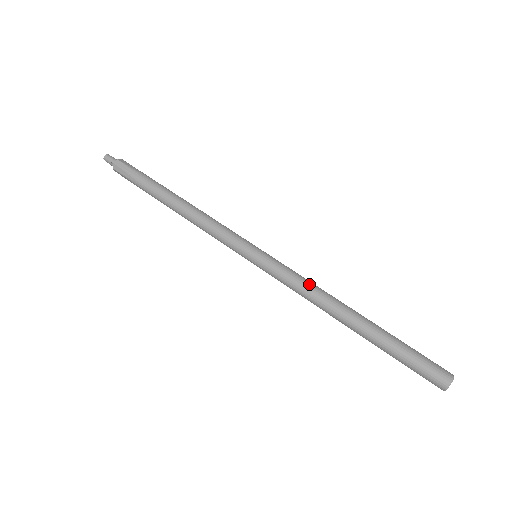
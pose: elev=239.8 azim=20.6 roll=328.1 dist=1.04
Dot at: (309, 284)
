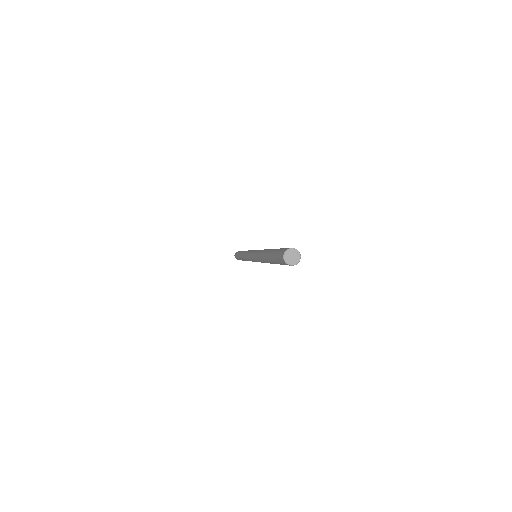
Dot at: occluded
